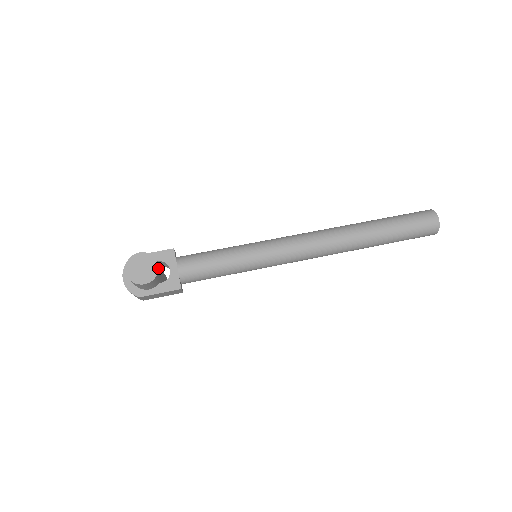
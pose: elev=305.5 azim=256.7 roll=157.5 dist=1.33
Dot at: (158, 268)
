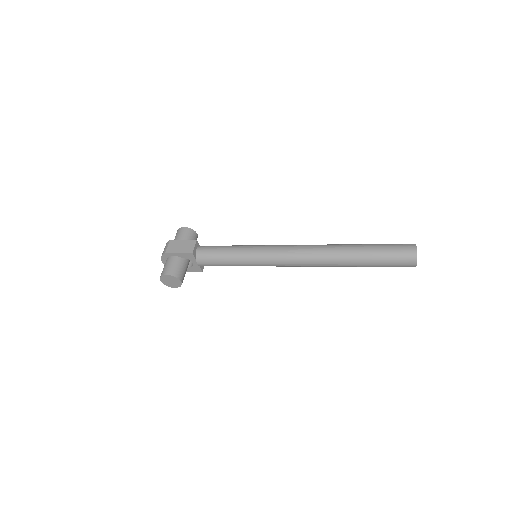
Dot at: occluded
